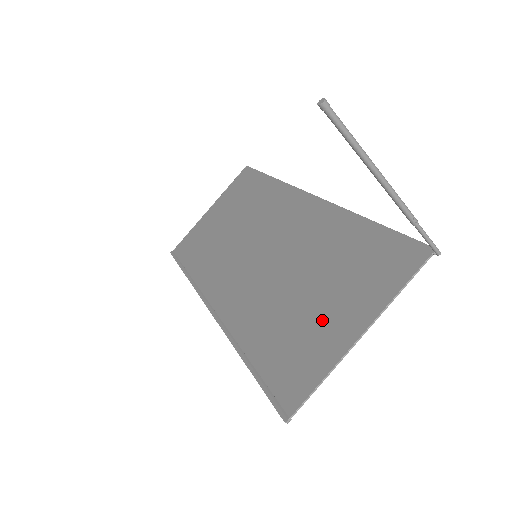
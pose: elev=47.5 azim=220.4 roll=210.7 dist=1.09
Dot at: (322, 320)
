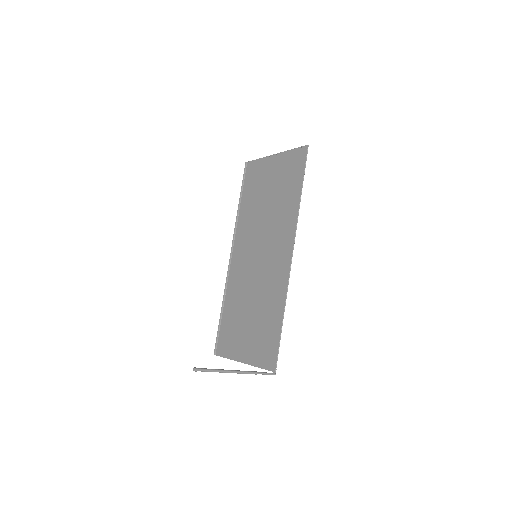
Dot at: (242, 337)
